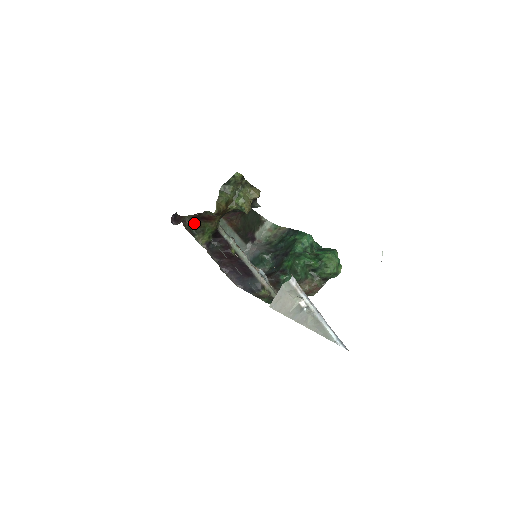
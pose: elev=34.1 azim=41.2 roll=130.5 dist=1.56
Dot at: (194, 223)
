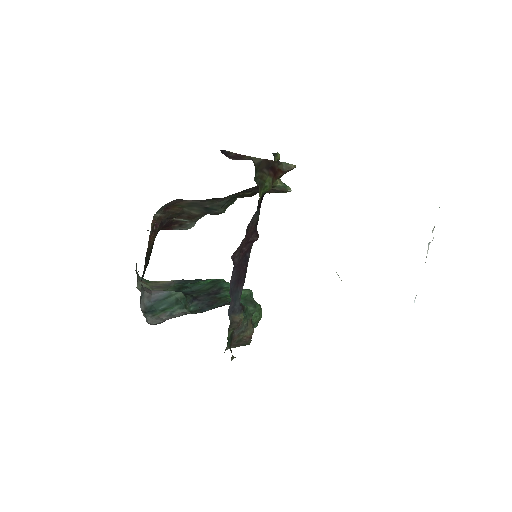
Dot at: (257, 170)
